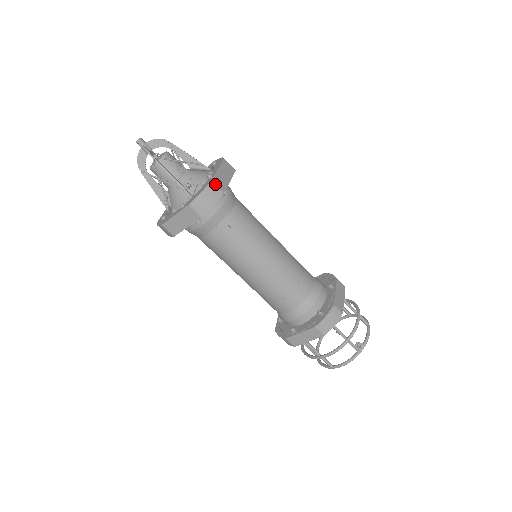
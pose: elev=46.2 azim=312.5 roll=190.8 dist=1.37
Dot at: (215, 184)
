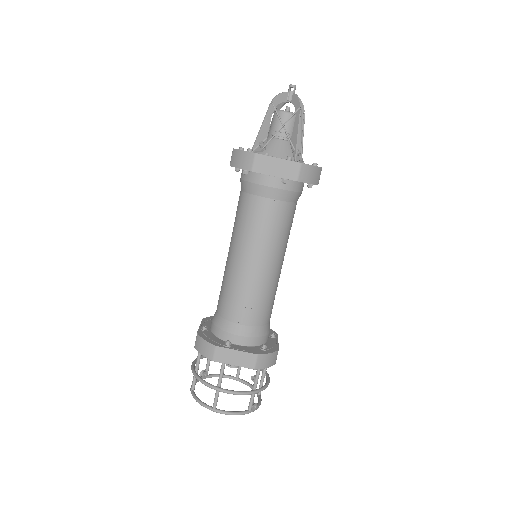
Dot at: occluded
